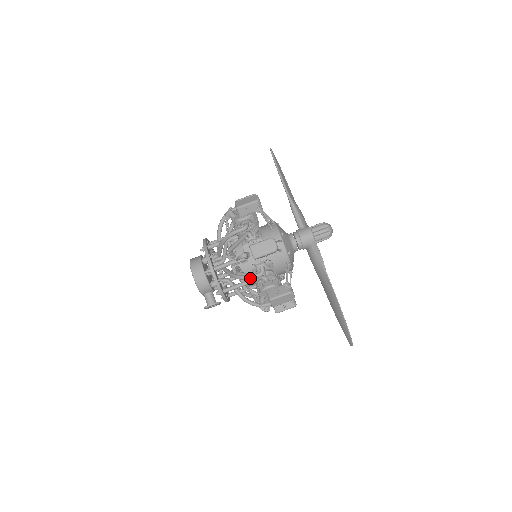
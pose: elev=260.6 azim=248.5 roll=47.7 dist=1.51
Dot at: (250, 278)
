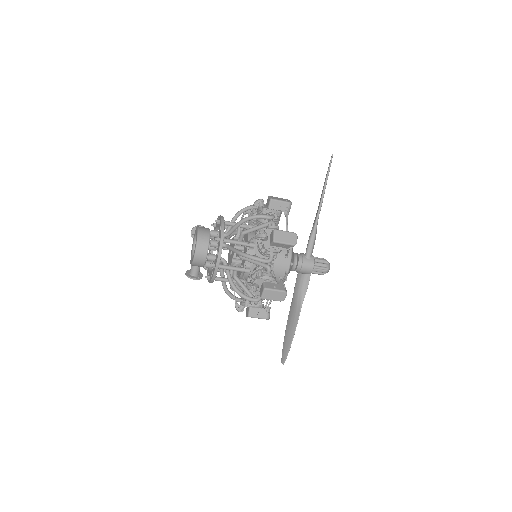
Dot at: (245, 299)
